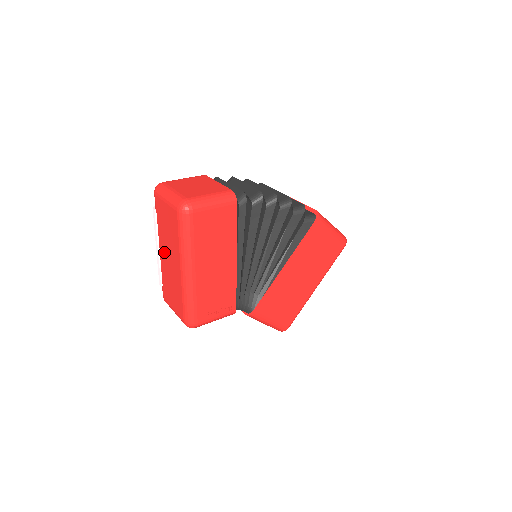
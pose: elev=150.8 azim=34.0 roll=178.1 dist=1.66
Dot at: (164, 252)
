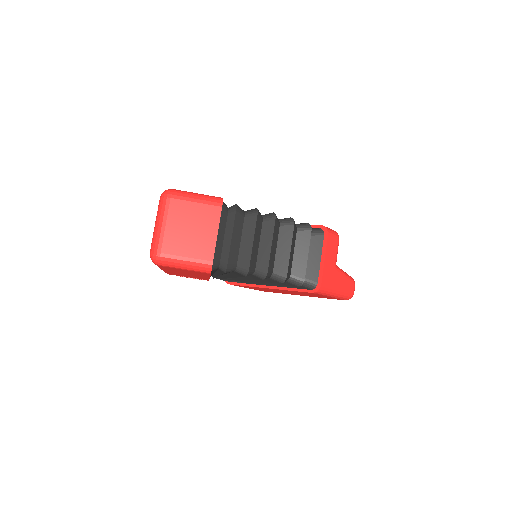
Dot at: occluded
